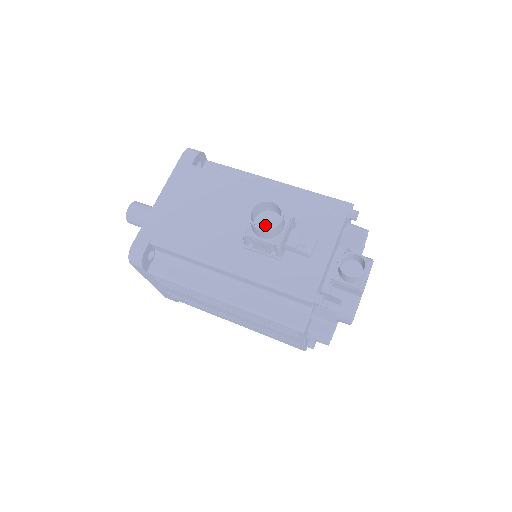
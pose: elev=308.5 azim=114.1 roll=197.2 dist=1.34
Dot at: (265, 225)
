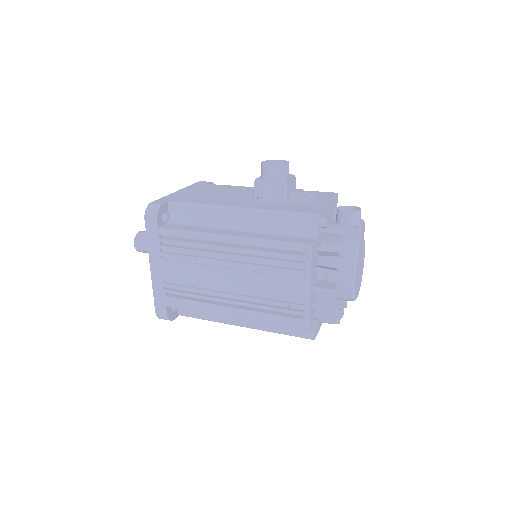
Dot at: occluded
